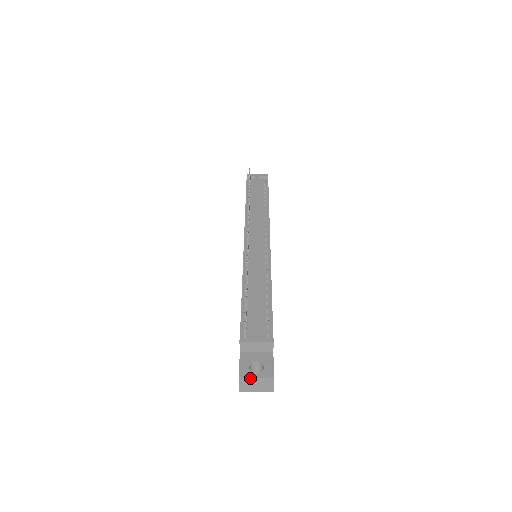
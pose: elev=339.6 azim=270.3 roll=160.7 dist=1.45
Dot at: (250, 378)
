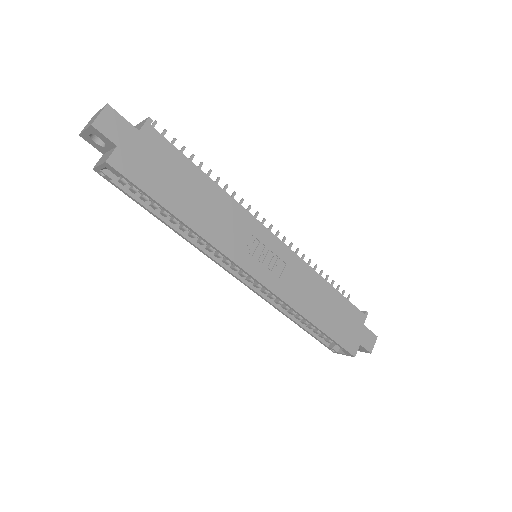
Dot at: occluded
